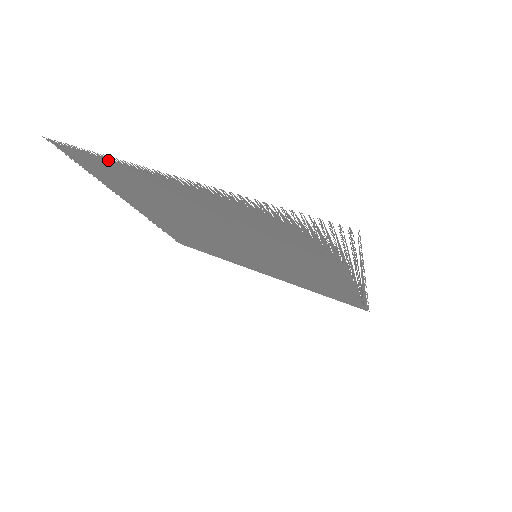
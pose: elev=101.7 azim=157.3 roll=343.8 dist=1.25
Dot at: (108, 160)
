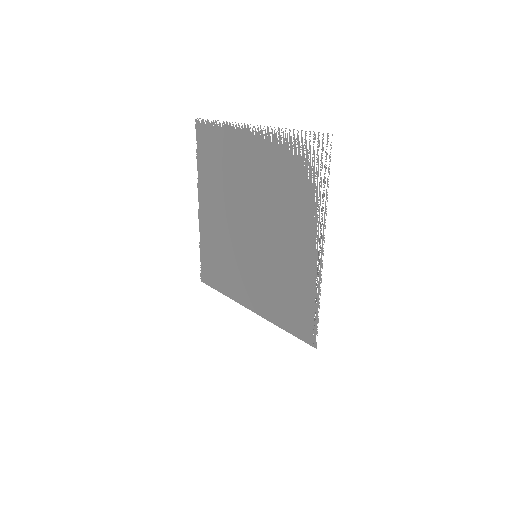
Dot at: (220, 129)
